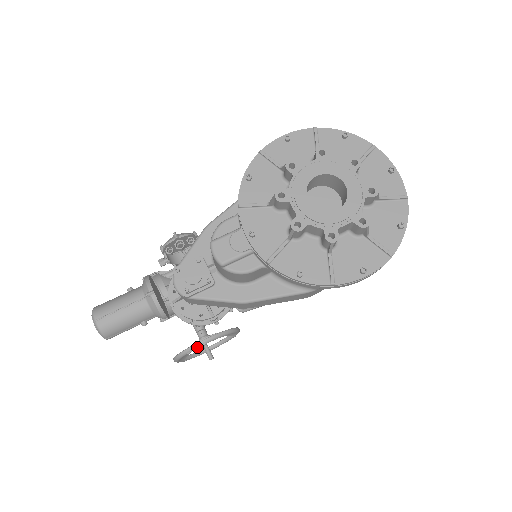
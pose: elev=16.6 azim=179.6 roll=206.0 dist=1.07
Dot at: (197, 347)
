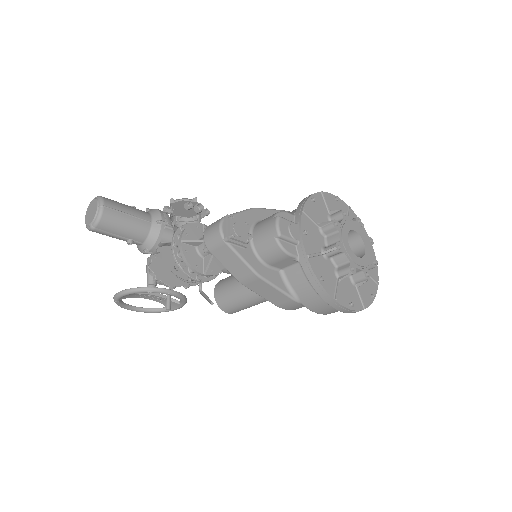
Dot at: (162, 292)
